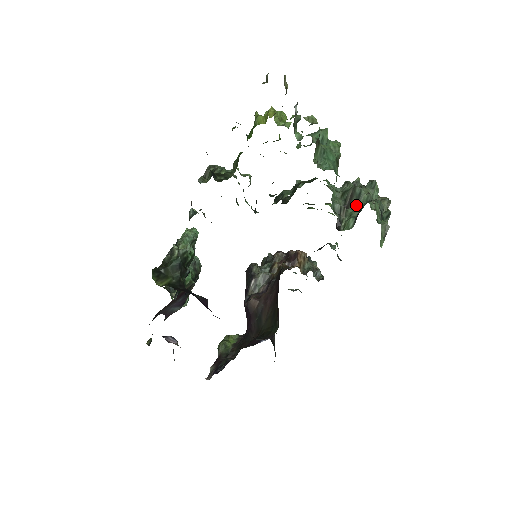
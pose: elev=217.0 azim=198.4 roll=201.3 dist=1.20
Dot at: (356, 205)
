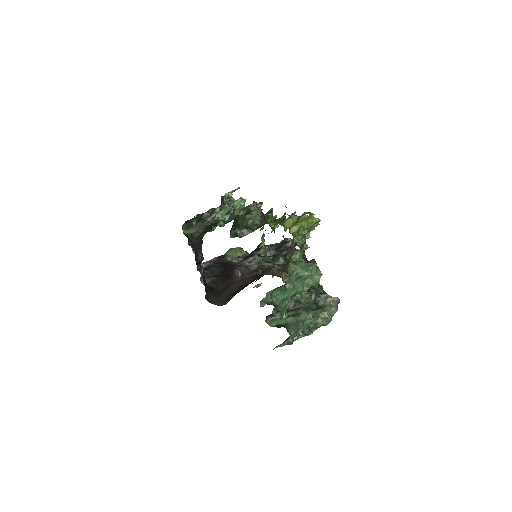
Dot at: (289, 318)
